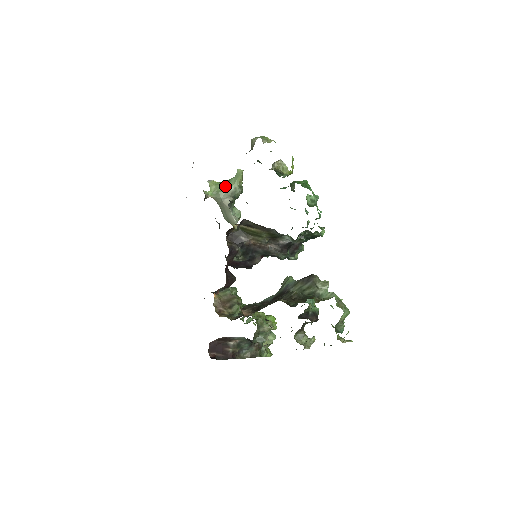
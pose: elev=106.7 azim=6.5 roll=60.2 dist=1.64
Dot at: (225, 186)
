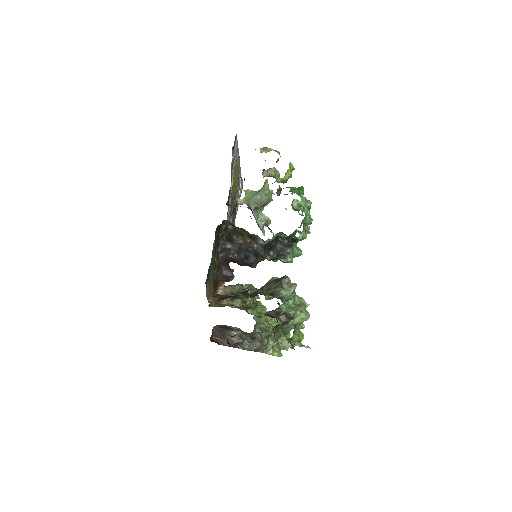
Dot at: (255, 194)
